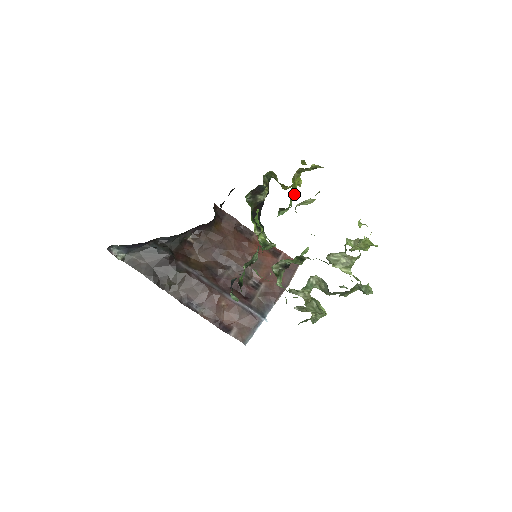
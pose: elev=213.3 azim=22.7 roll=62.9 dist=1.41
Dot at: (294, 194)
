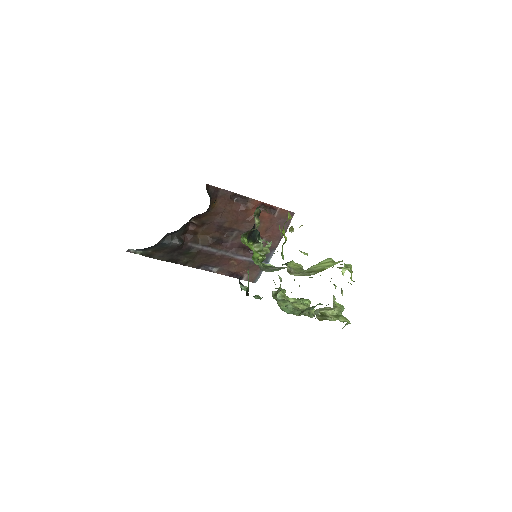
Dot at: (285, 242)
